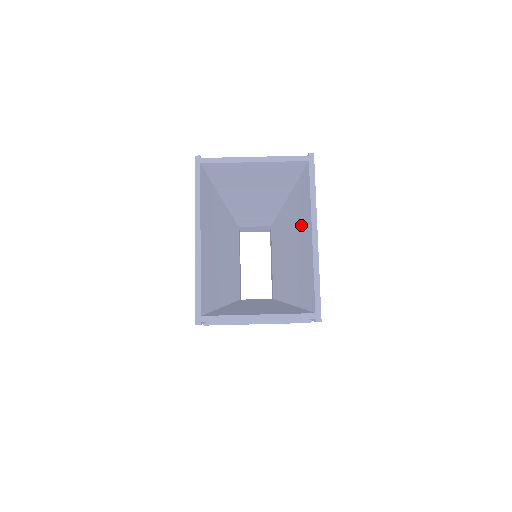
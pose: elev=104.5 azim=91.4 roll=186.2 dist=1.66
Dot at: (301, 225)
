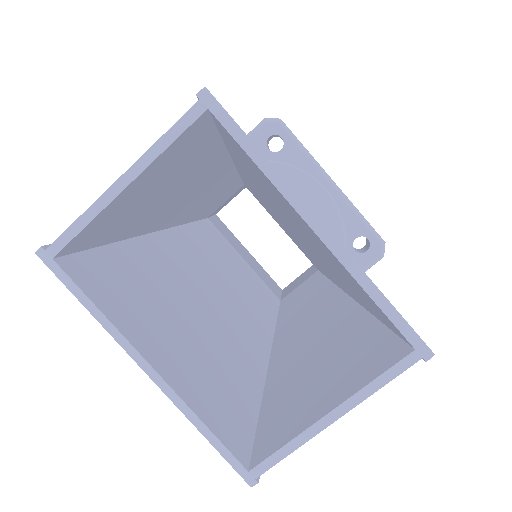
Dot at: occluded
